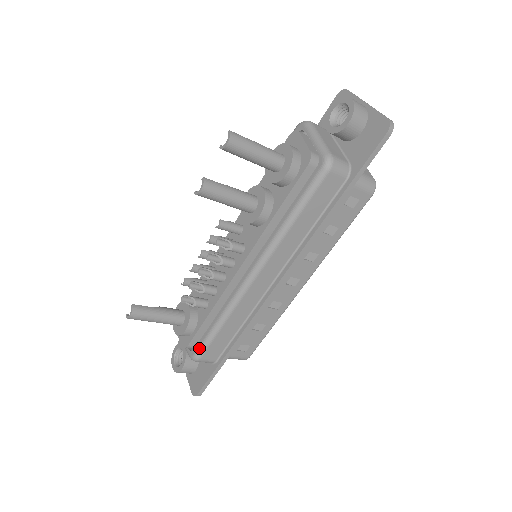
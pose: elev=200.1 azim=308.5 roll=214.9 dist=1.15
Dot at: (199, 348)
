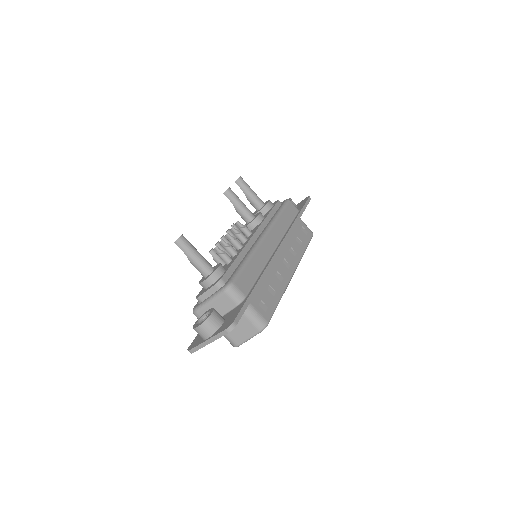
Dot at: (232, 276)
